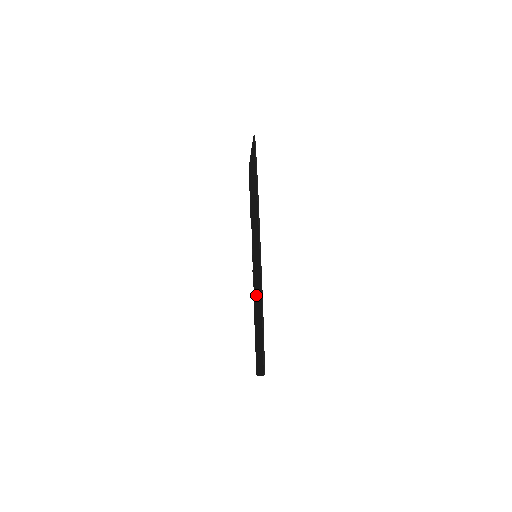
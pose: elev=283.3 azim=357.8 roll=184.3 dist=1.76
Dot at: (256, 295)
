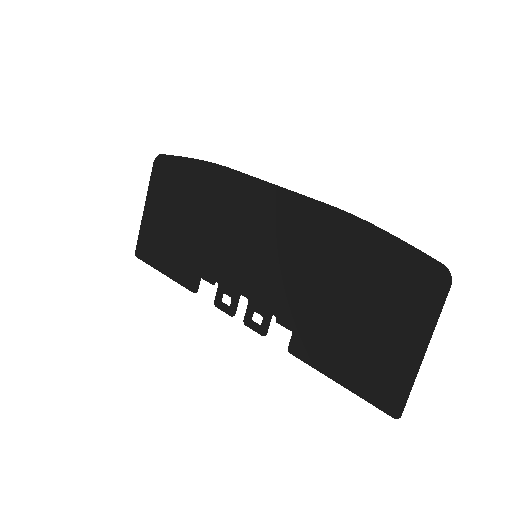
Dot at: (301, 289)
